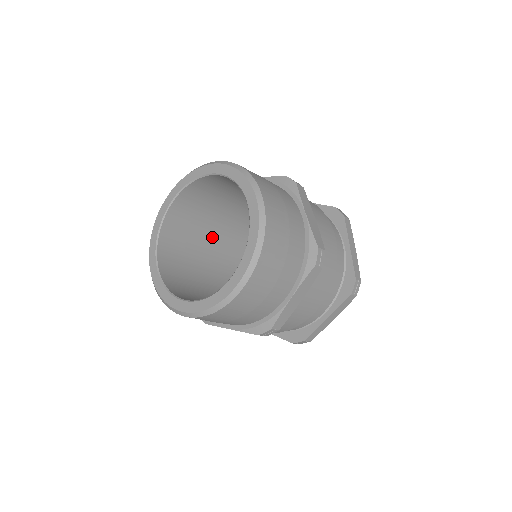
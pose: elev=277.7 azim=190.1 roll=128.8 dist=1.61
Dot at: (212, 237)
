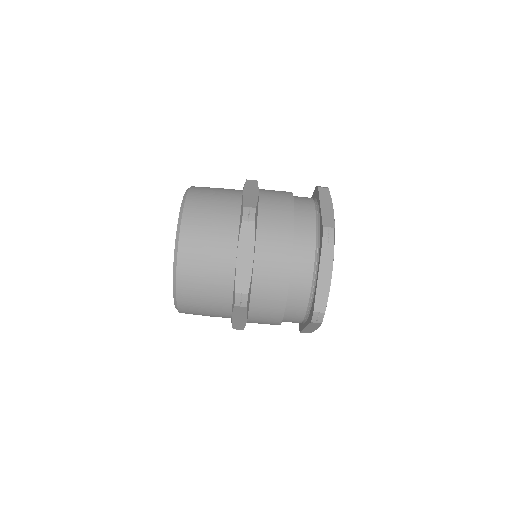
Dot at: occluded
